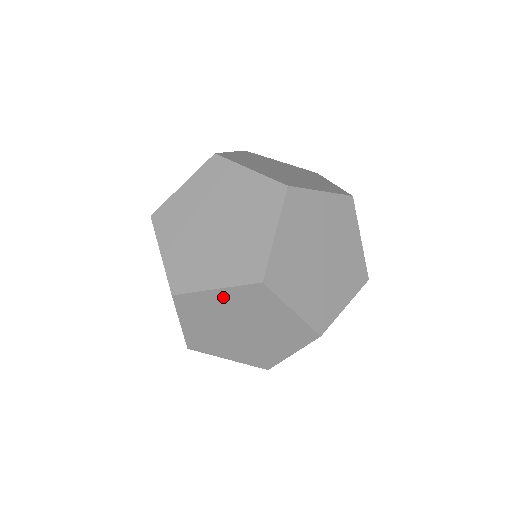
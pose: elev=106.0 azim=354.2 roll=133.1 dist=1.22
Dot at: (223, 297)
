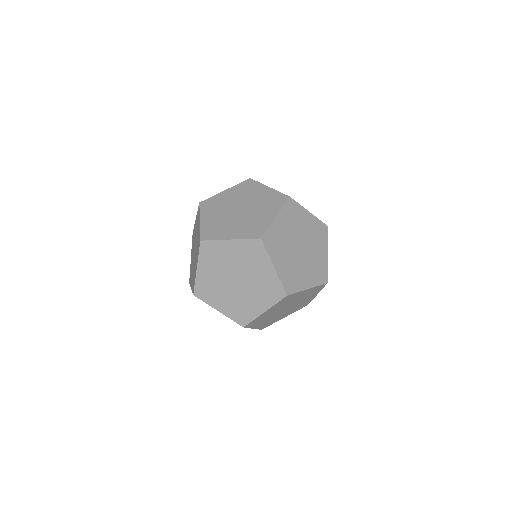
Dot at: occluded
